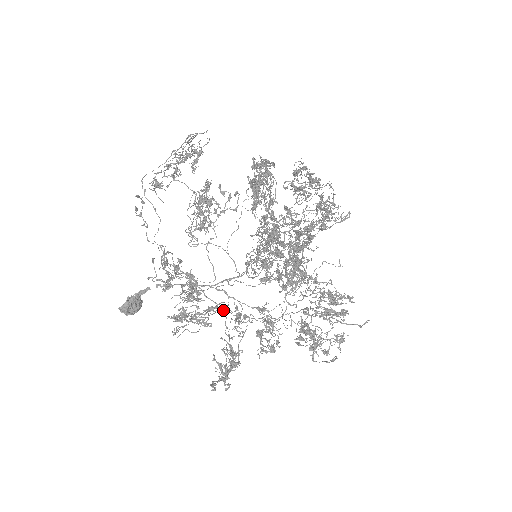
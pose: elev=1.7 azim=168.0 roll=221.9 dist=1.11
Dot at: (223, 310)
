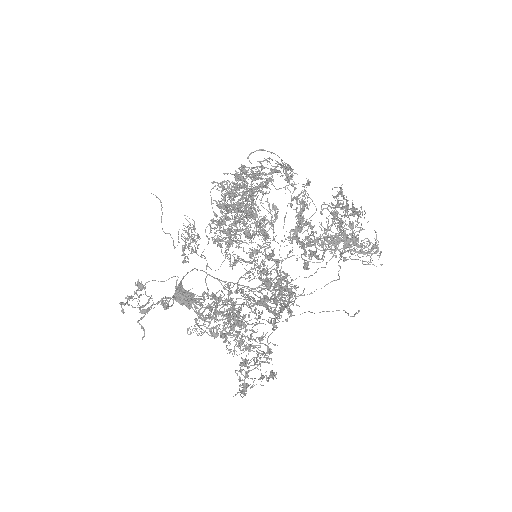
Dot at: occluded
